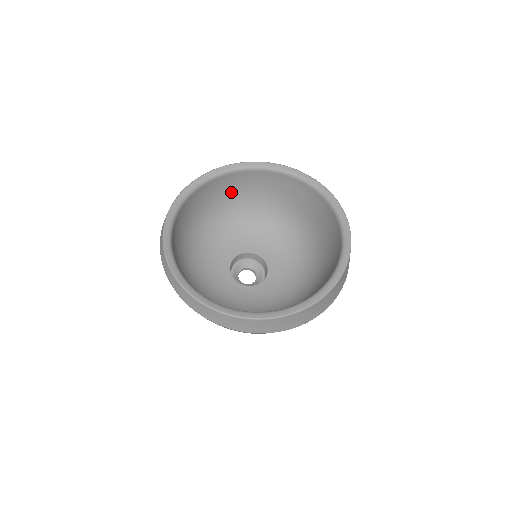
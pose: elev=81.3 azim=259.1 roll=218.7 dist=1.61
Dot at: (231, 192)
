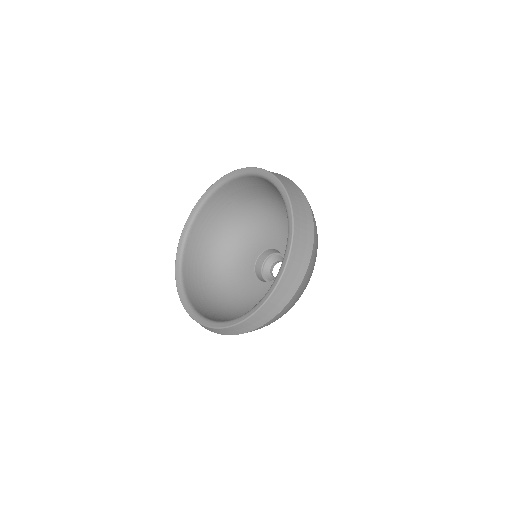
Dot at: (214, 224)
